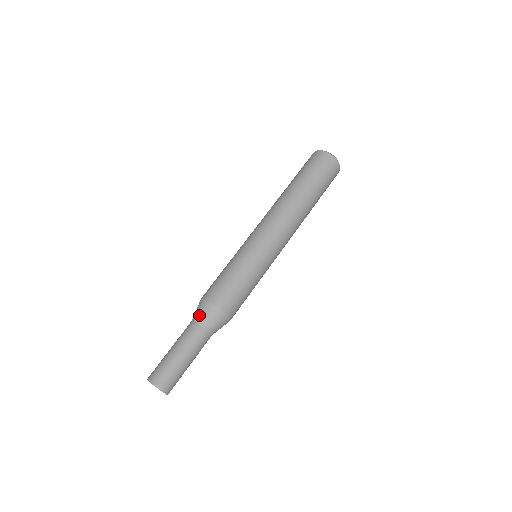
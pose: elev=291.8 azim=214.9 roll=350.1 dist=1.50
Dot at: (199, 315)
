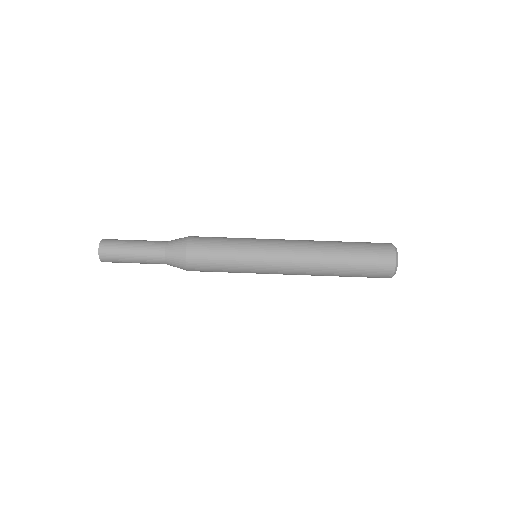
Dot at: occluded
